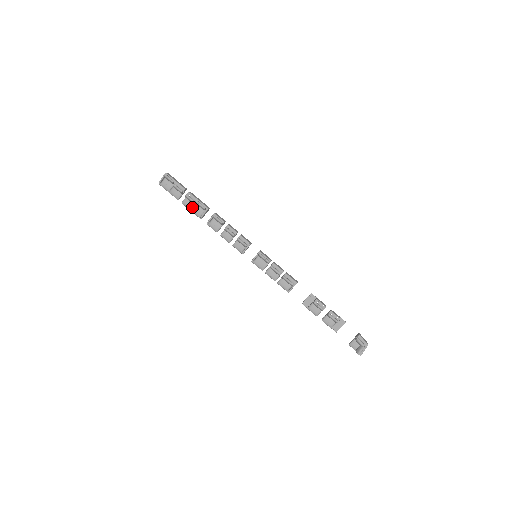
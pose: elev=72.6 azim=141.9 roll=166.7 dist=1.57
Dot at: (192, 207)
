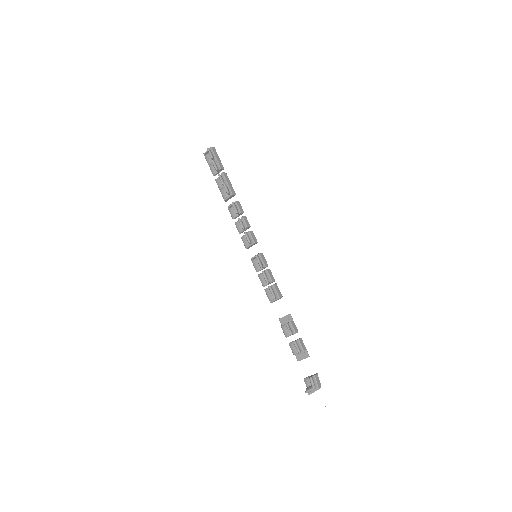
Dot at: (222, 187)
